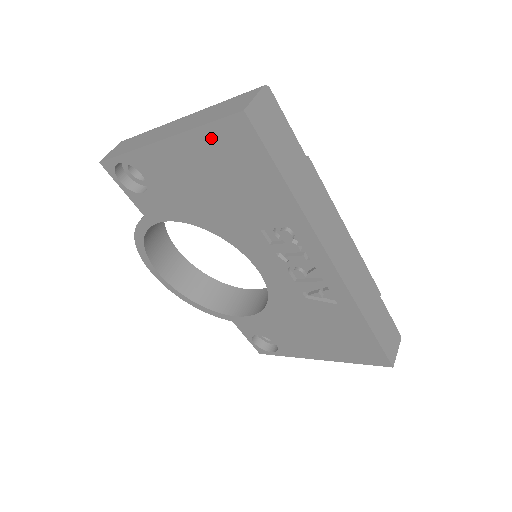
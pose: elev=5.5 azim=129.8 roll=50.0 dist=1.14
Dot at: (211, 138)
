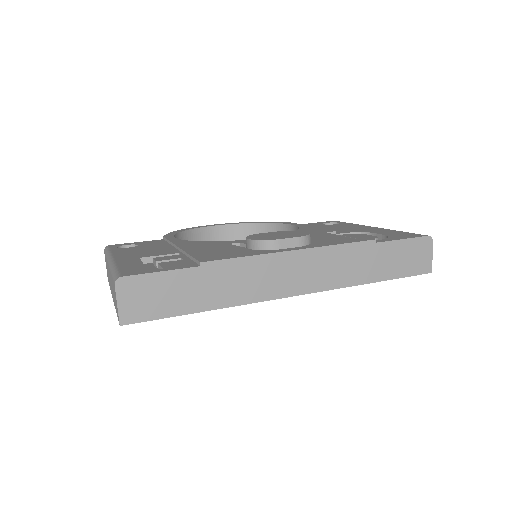
Dot at: occluded
